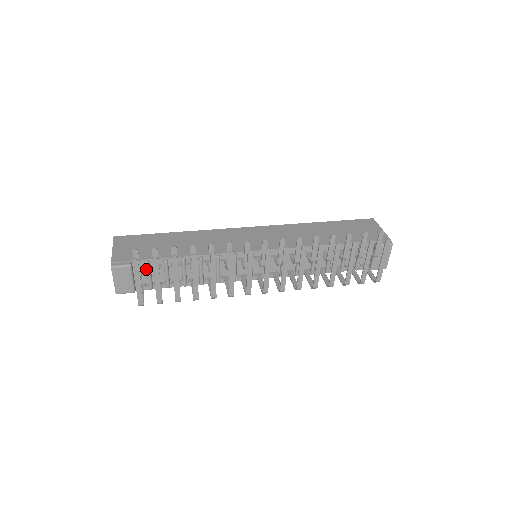
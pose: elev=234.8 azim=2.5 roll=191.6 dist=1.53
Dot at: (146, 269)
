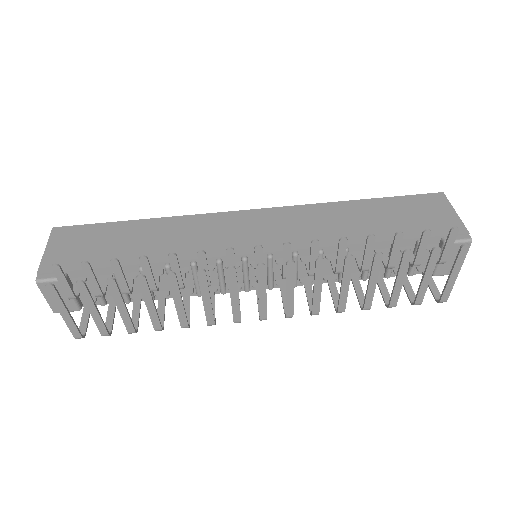
Dot at: occluded
